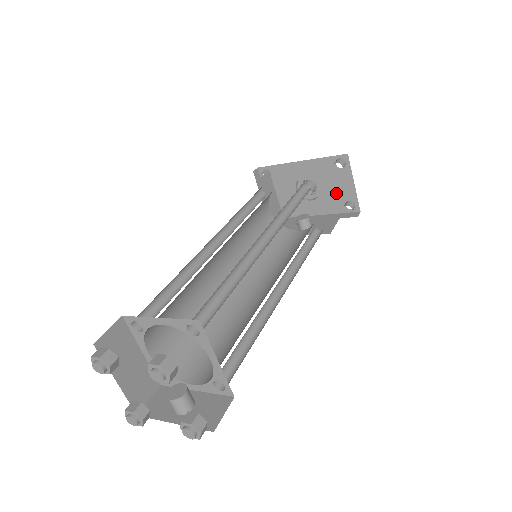
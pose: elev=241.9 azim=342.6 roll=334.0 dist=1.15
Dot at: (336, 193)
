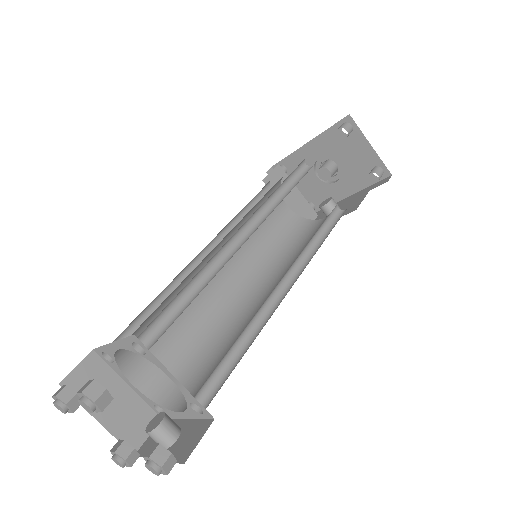
Dot at: (357, 164)
